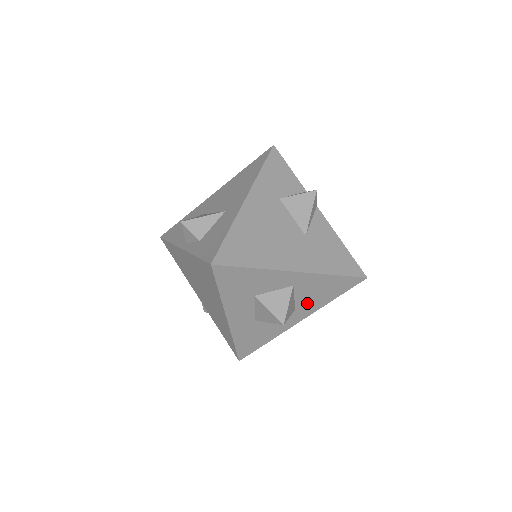
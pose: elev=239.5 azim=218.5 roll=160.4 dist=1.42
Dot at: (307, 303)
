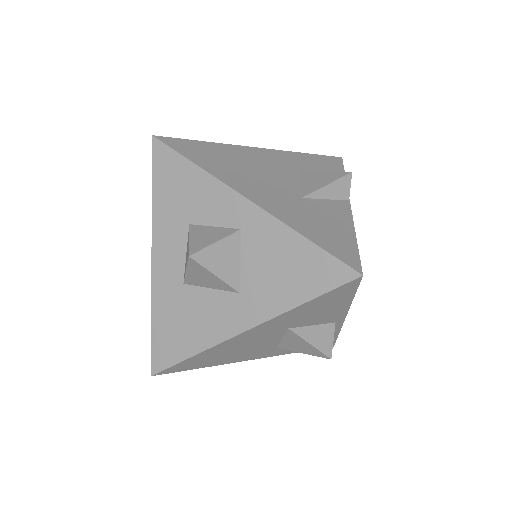
Dot at: (258, 287)
